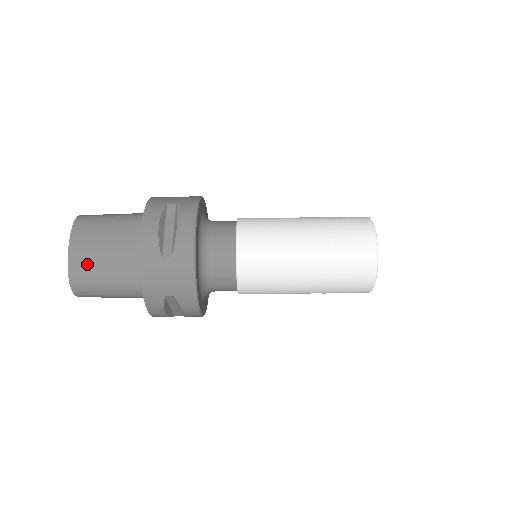
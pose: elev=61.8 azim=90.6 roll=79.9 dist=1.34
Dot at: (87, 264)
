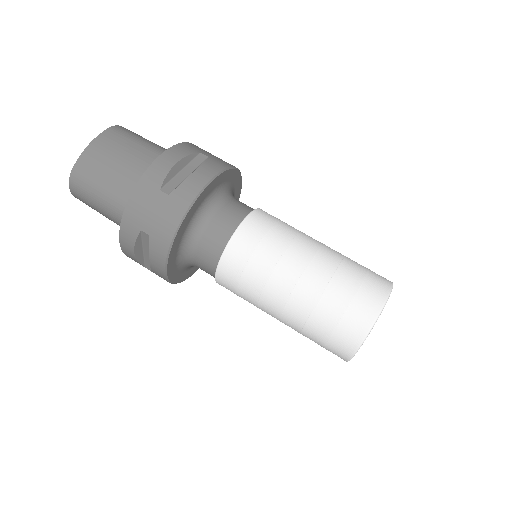
Dot at: (96, 164)
